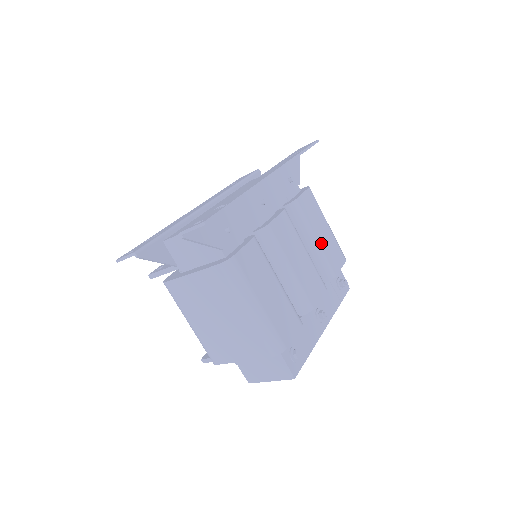
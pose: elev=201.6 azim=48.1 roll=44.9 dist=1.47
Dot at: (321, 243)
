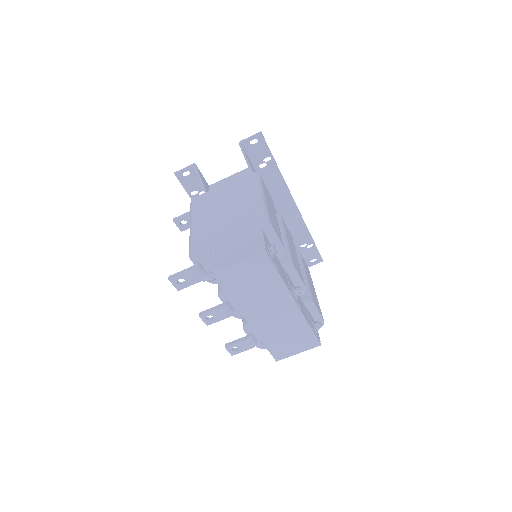
Dot at: (309, 282)
